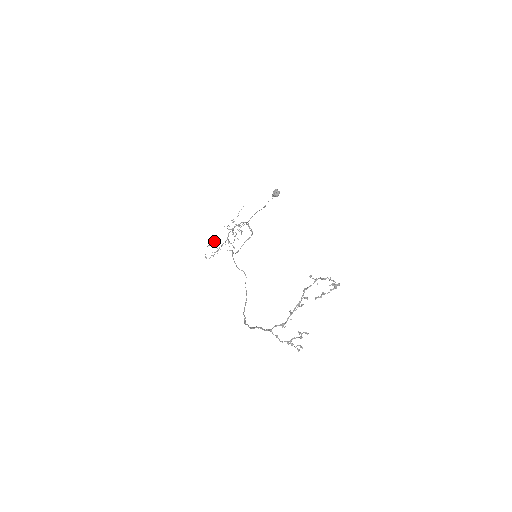
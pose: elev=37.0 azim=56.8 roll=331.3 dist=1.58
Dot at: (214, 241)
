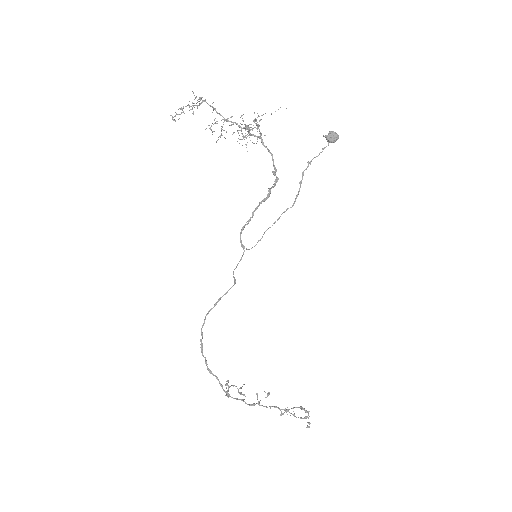
Dot at: occluded
